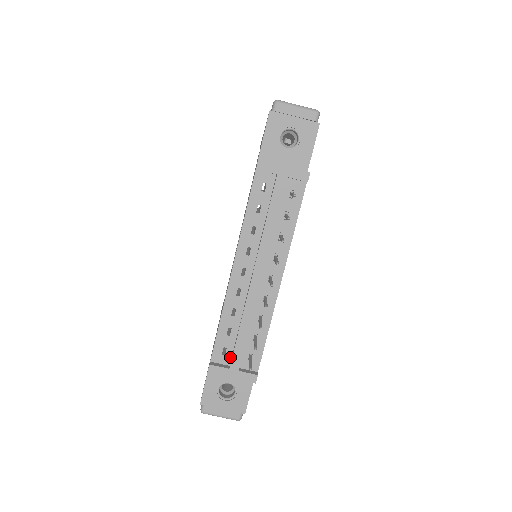
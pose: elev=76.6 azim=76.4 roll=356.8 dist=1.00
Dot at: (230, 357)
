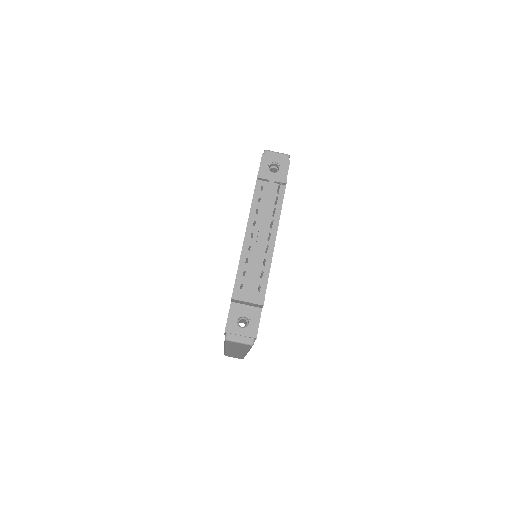
Dot at: (245, 290)
